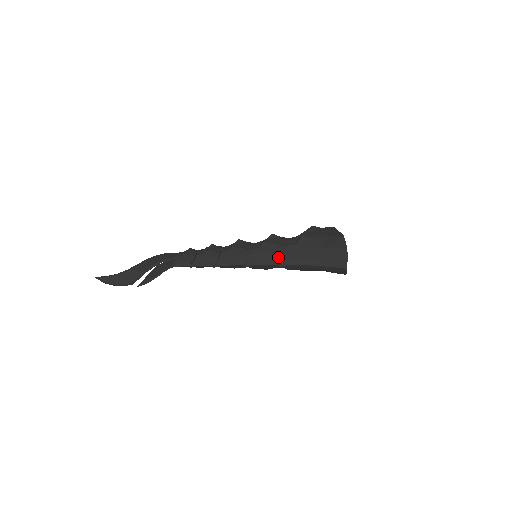
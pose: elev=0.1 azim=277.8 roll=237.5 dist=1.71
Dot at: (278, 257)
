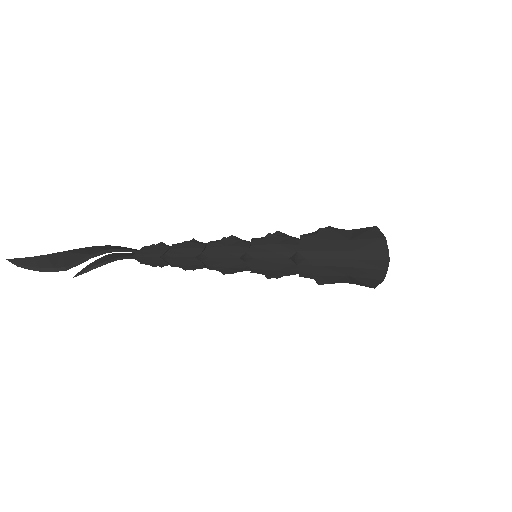
Dot at: (290, 249)
